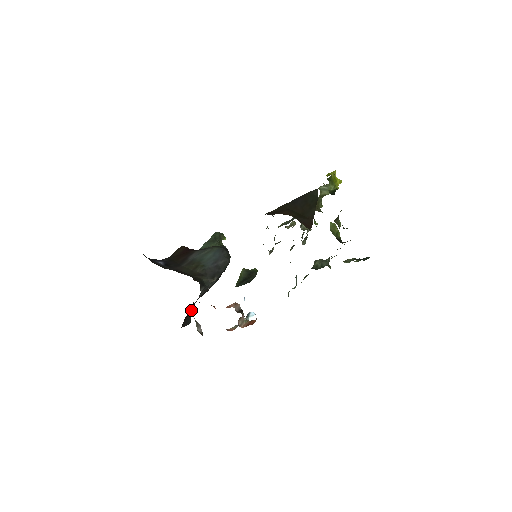
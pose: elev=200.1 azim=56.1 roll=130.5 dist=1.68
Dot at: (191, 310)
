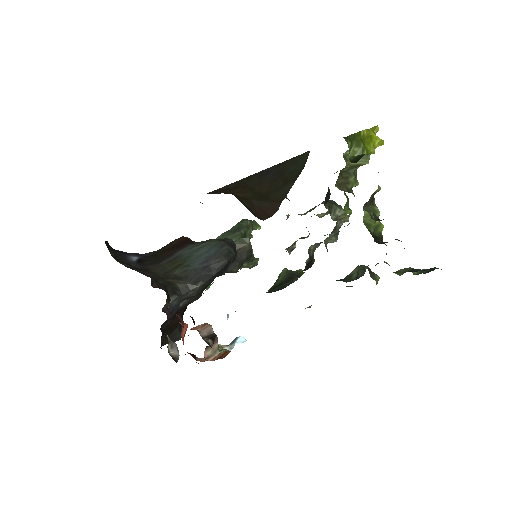
Dot at: (174, 323)
